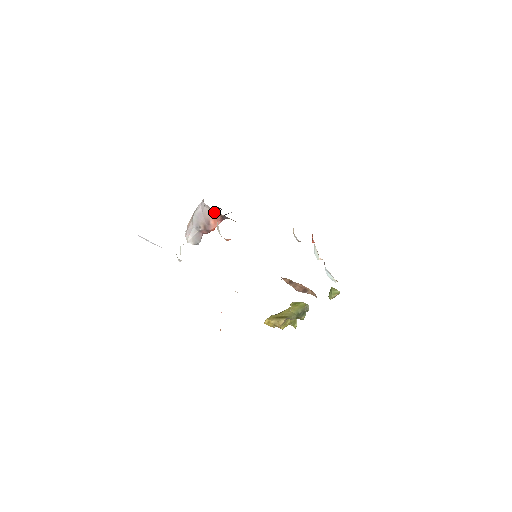
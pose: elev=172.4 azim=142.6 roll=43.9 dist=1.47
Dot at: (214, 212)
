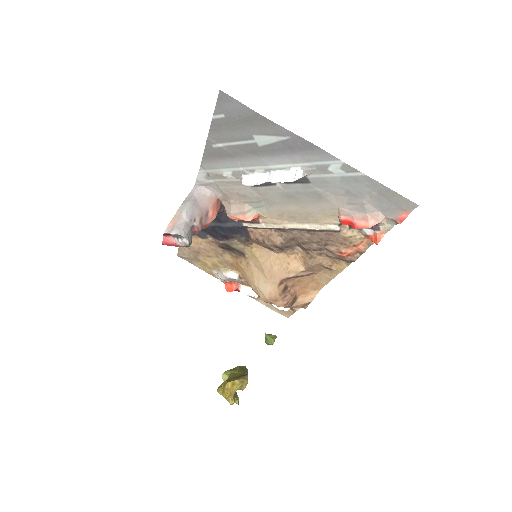
Dot at: (215, 198)
